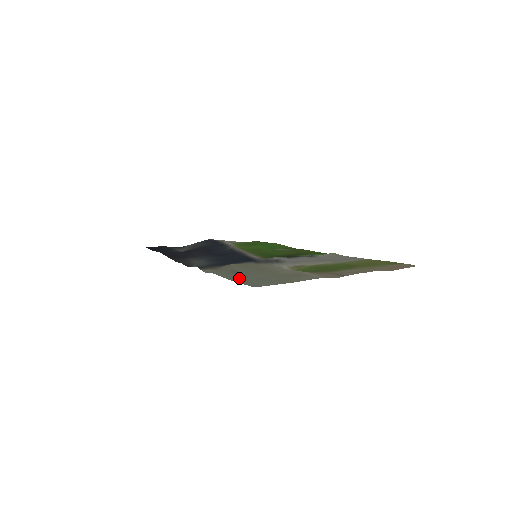
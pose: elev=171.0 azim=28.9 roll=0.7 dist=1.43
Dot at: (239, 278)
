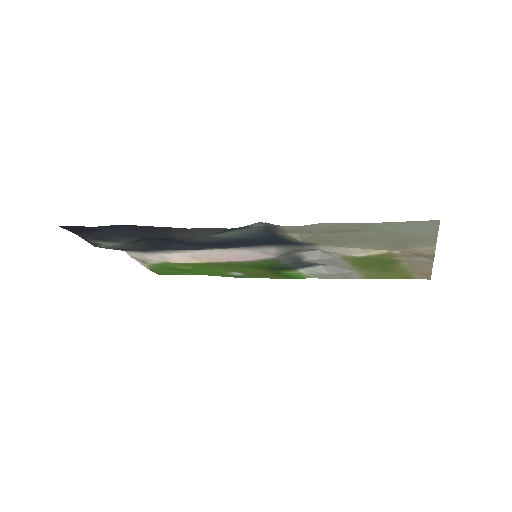
Dot at: (370, 227)
